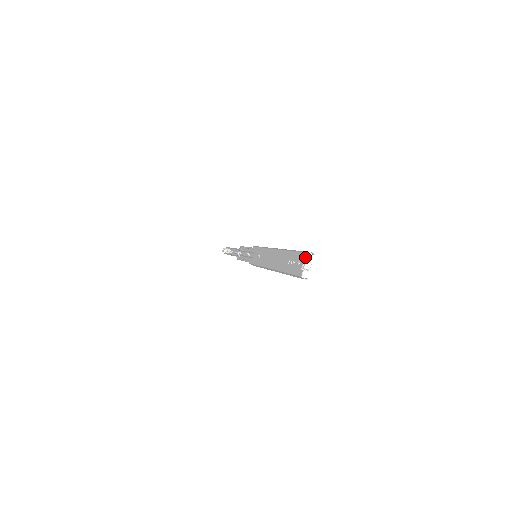
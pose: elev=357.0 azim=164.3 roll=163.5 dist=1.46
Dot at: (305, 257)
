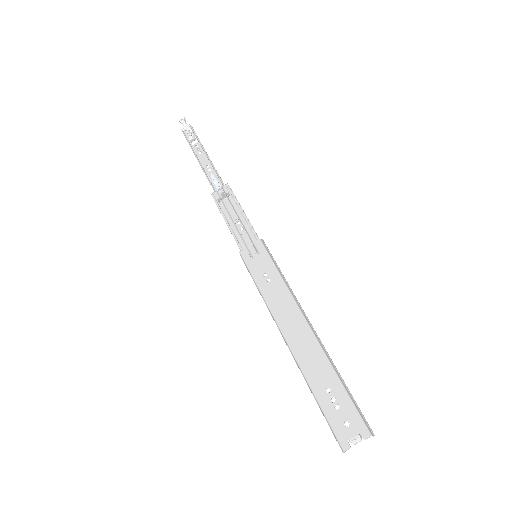
Dot at: (364, 436)
